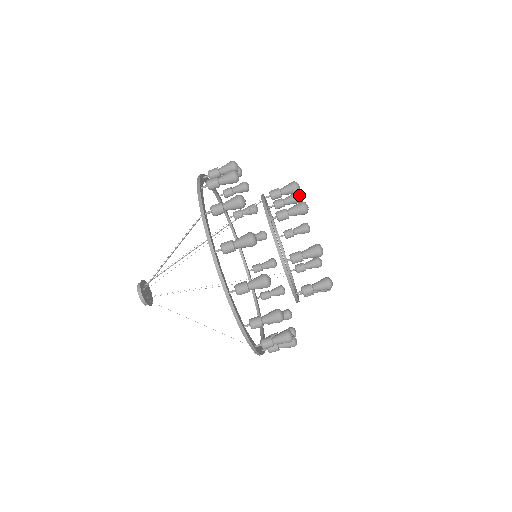
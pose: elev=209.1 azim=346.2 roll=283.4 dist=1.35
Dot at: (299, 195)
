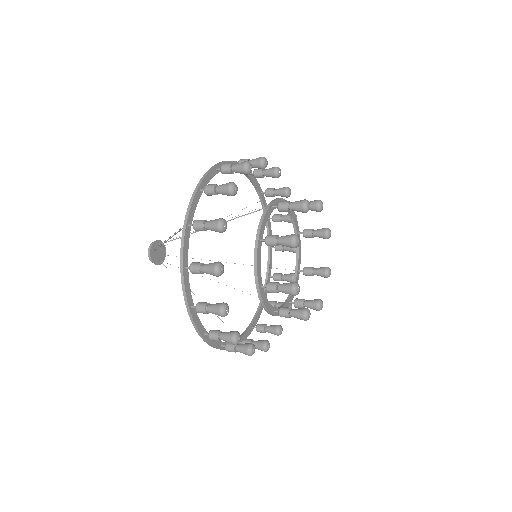
Dot at: (320, 205)
